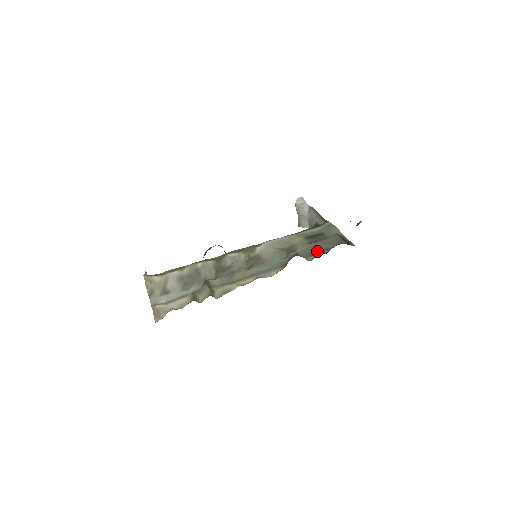
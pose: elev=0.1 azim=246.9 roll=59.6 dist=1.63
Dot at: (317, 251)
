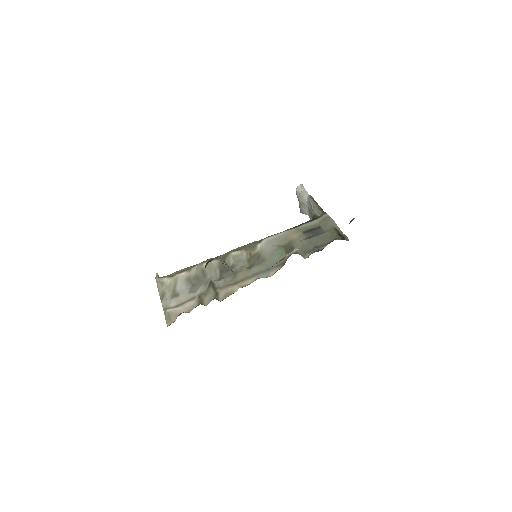
Dot at: (313, 247)
